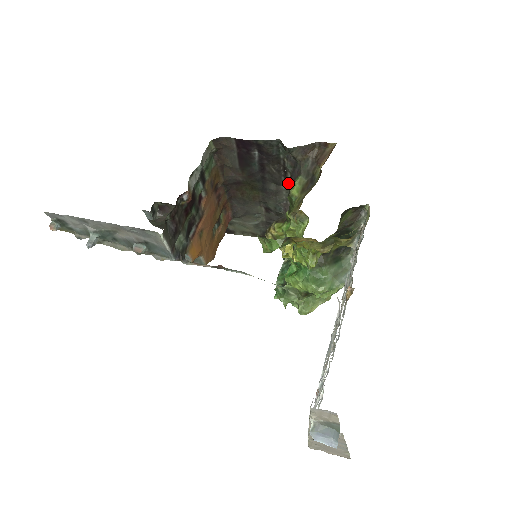
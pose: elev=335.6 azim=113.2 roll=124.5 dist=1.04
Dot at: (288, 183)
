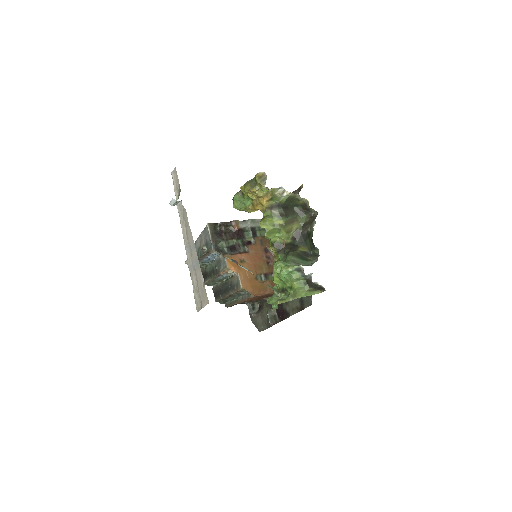
Dot at: occluded
